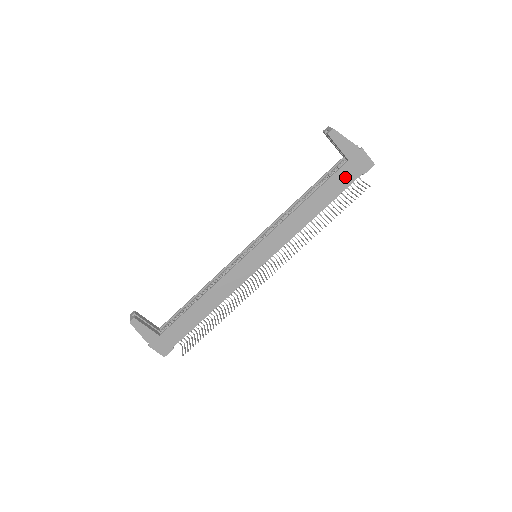
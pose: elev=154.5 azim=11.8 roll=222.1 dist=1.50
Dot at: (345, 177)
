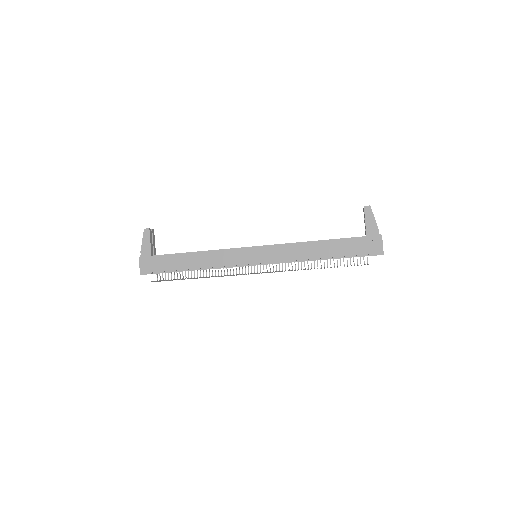
Dot at: (356, 246)
